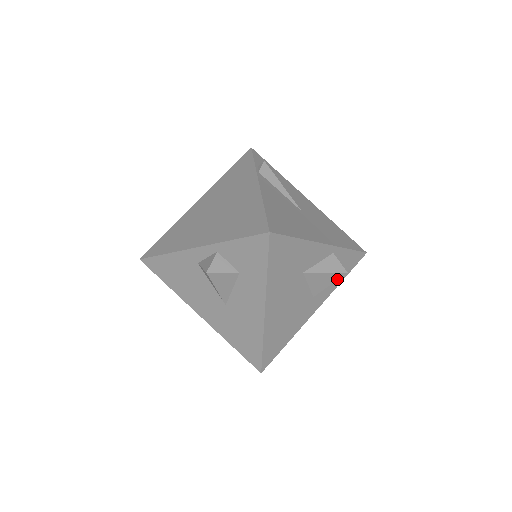
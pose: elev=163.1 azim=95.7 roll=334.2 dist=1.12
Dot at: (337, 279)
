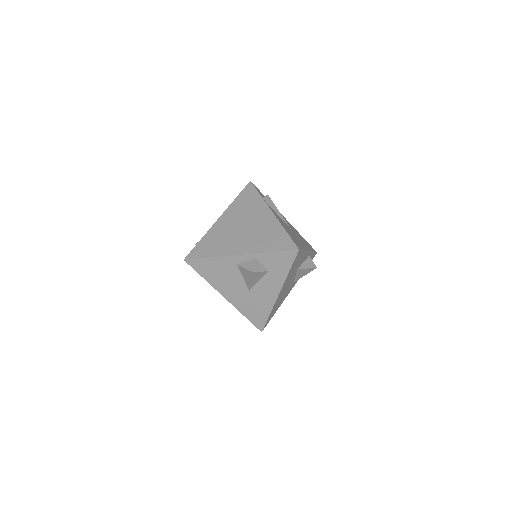
Dot at: occluded
